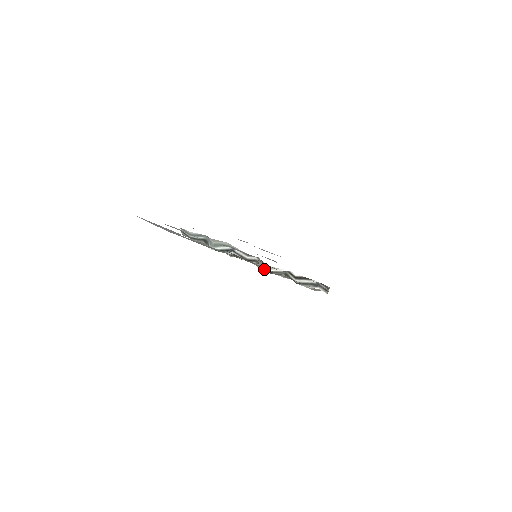
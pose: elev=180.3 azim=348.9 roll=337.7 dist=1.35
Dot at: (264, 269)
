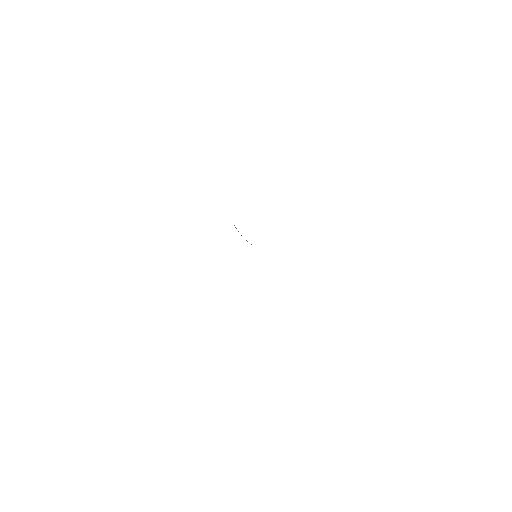
Dot at: occluded
